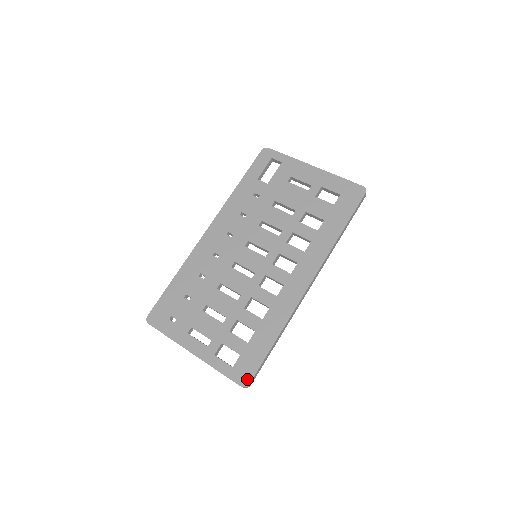
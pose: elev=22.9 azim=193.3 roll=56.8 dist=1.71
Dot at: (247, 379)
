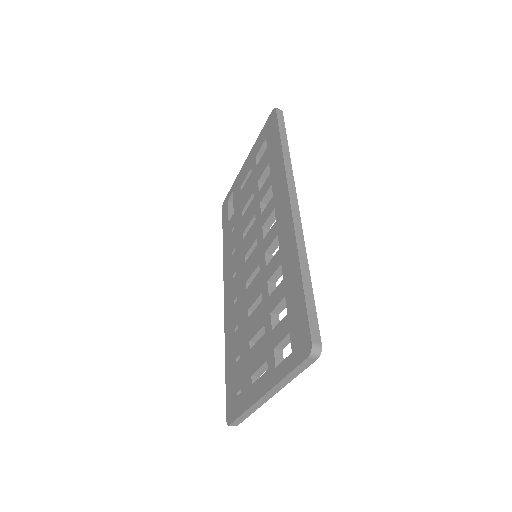
Dot at: (307, 342)
